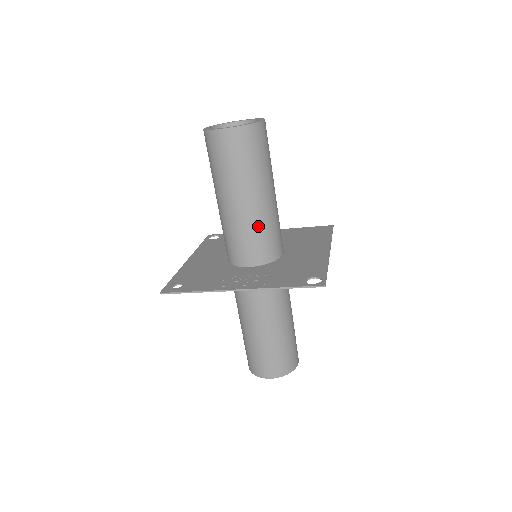
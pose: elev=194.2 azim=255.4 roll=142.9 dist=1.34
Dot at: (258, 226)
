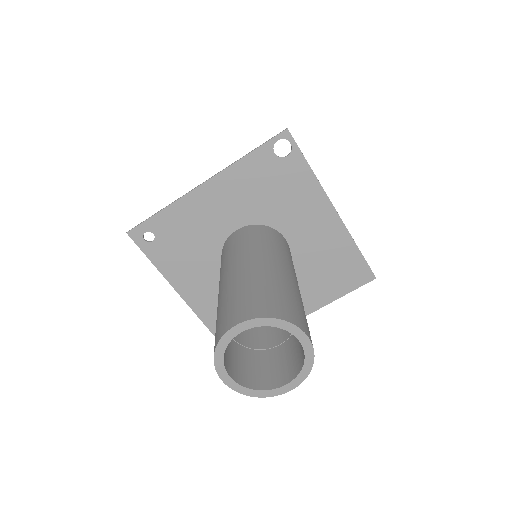
Dot at: occluded
